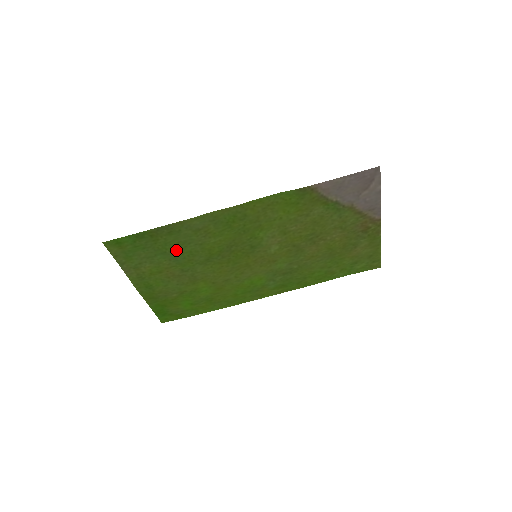
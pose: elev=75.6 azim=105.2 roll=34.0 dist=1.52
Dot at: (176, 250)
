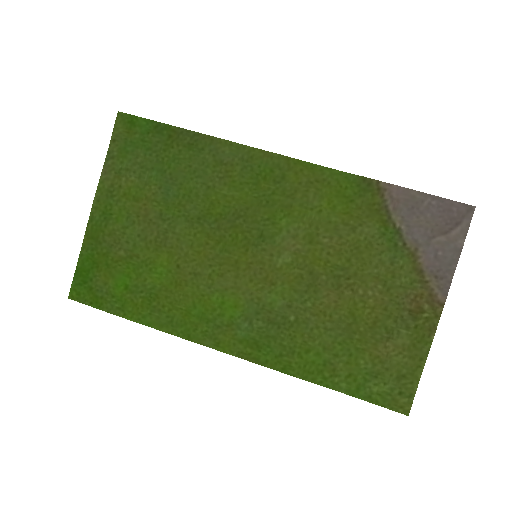
Dot at: (178, 177)
